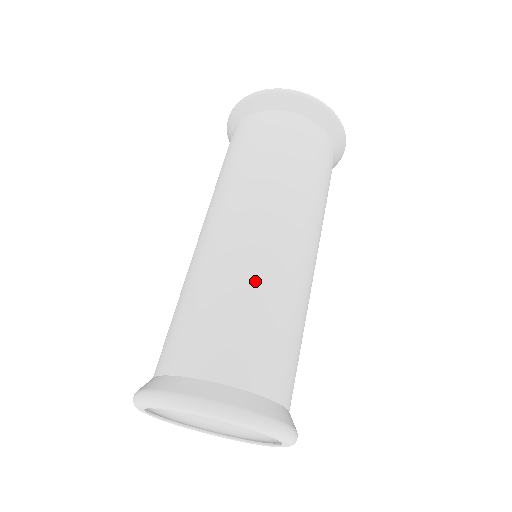
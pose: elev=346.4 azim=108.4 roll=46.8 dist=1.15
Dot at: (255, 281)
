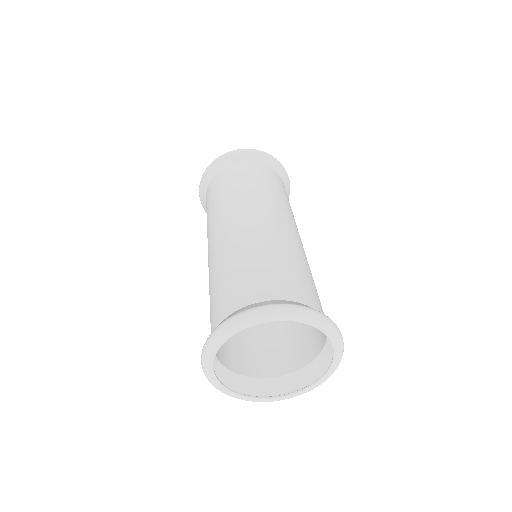
Dot at: (289, 248)
